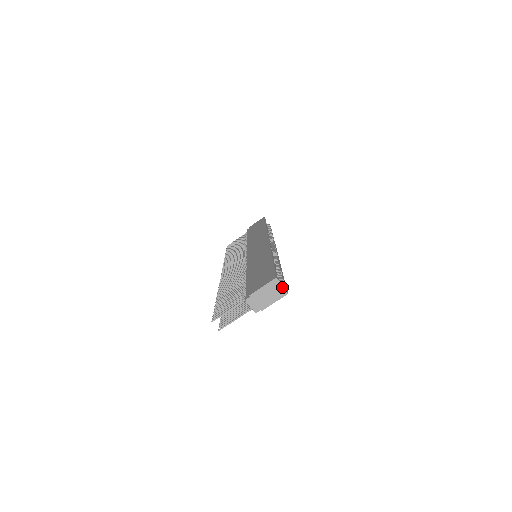
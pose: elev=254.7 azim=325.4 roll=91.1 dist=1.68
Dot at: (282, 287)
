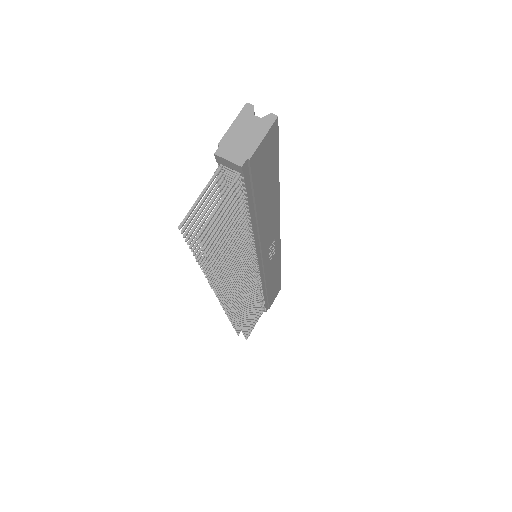
Dot at: occluded
